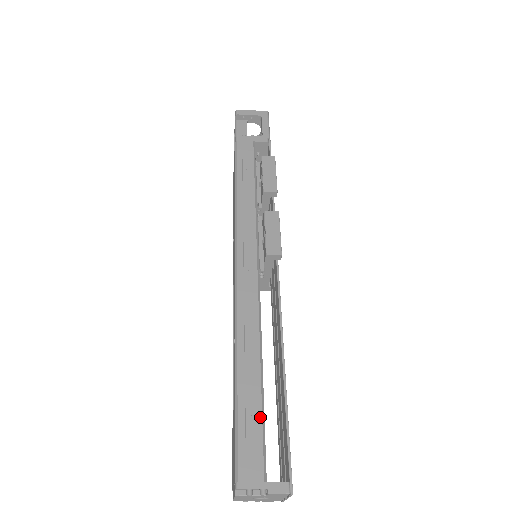
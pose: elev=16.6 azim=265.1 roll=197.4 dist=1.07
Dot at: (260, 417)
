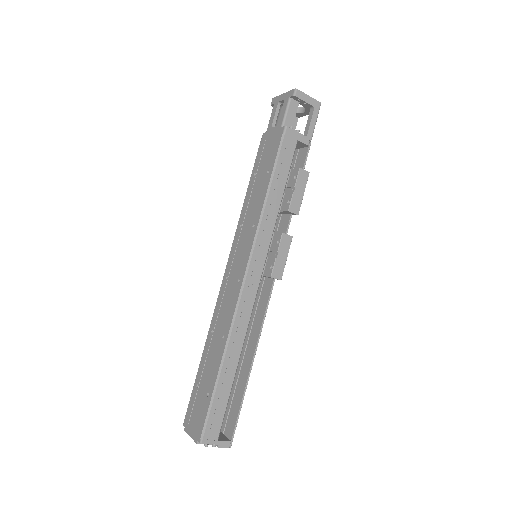
Dot at: (227, 401)
